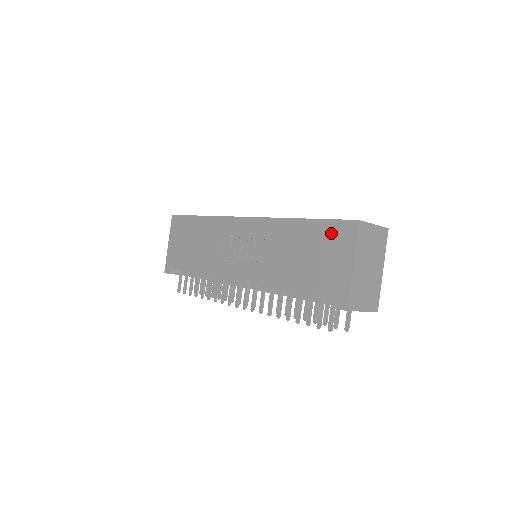
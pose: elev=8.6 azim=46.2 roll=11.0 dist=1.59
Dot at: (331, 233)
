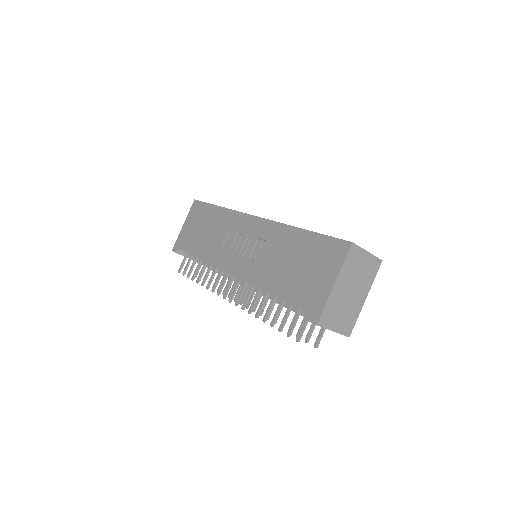
Dot at: (324, 248)
